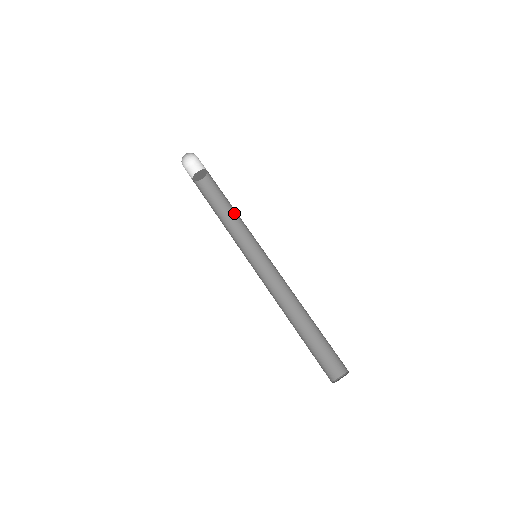
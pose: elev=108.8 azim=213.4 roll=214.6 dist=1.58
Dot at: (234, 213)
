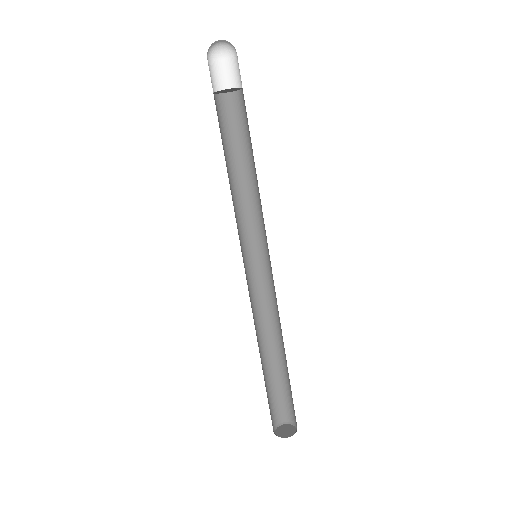
Dot at: (256, 176)
